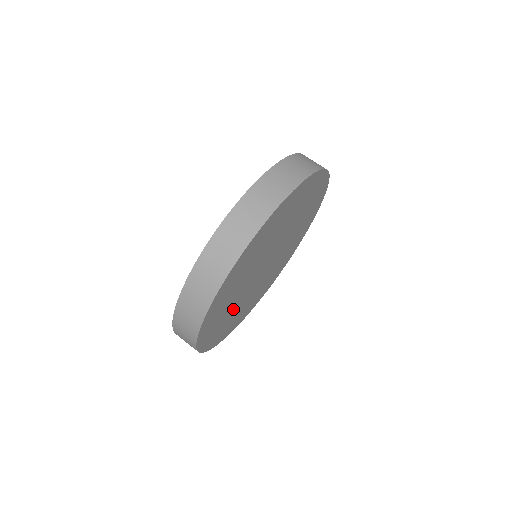
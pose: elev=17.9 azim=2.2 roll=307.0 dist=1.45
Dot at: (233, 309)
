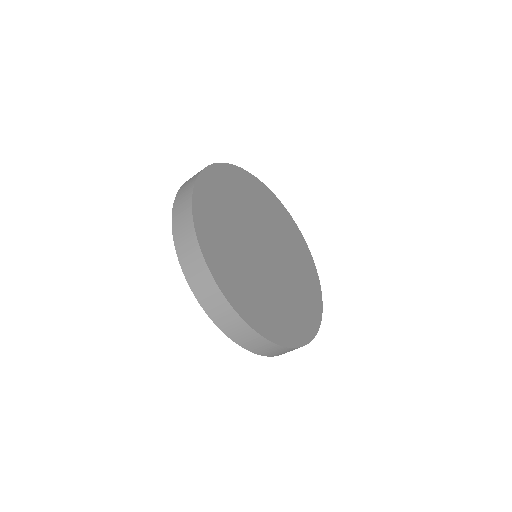
Dot at: (265, 292)
